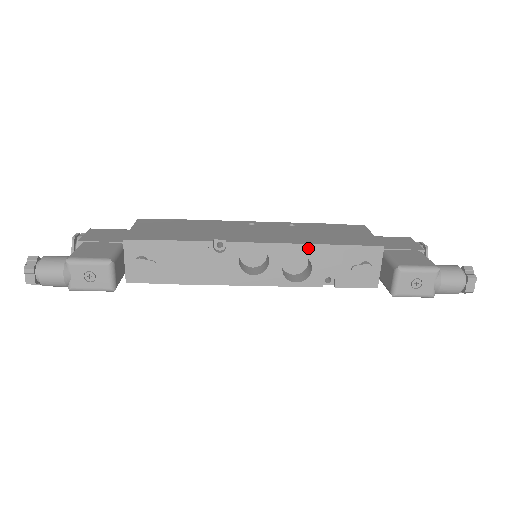
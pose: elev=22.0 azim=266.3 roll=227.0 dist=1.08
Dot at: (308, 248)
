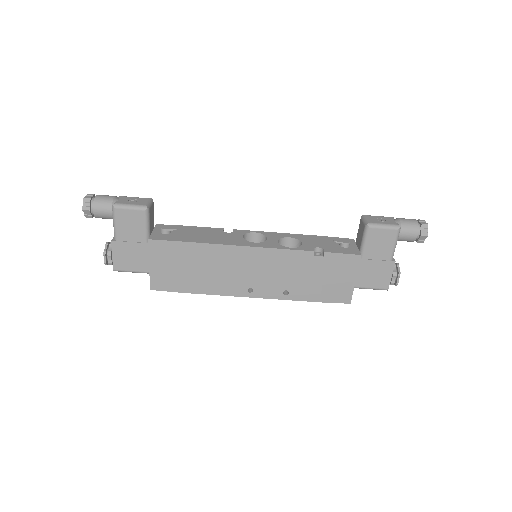
Dot at: (296, 235)
